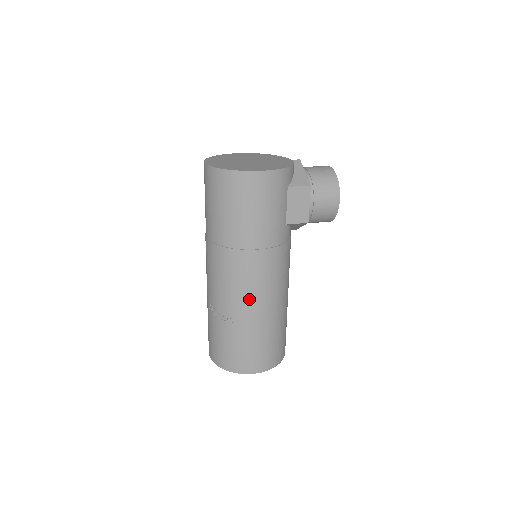
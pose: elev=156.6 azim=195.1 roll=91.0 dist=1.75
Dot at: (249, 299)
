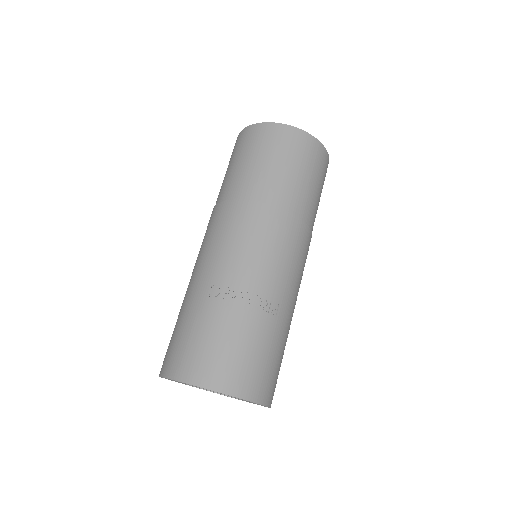
Dot at: (295, 288)
